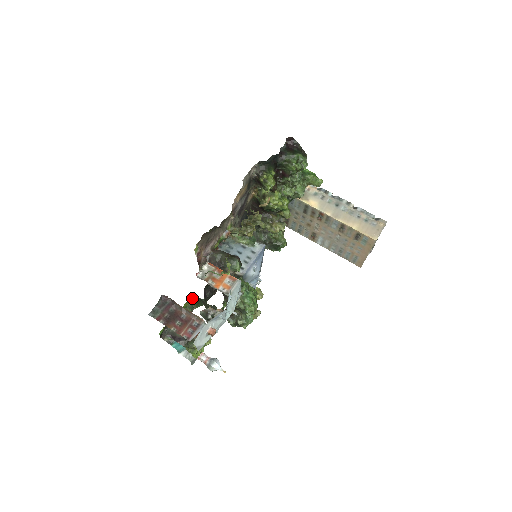
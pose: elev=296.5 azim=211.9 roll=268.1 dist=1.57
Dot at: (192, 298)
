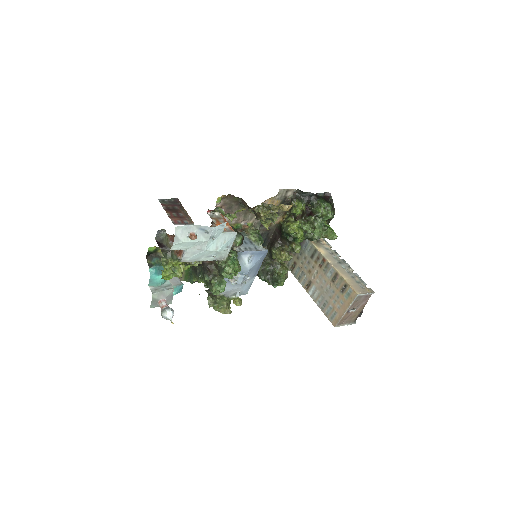
Dot at: occluded
